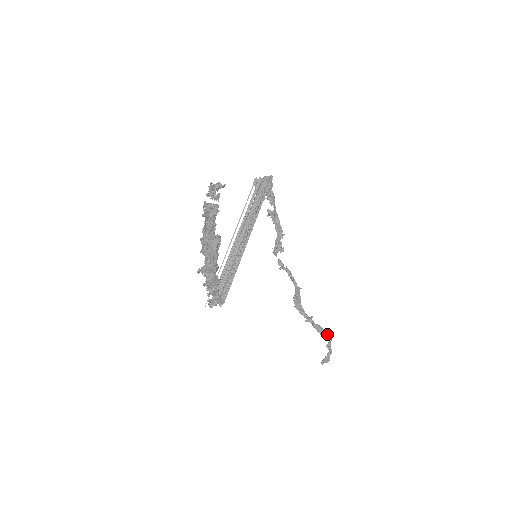
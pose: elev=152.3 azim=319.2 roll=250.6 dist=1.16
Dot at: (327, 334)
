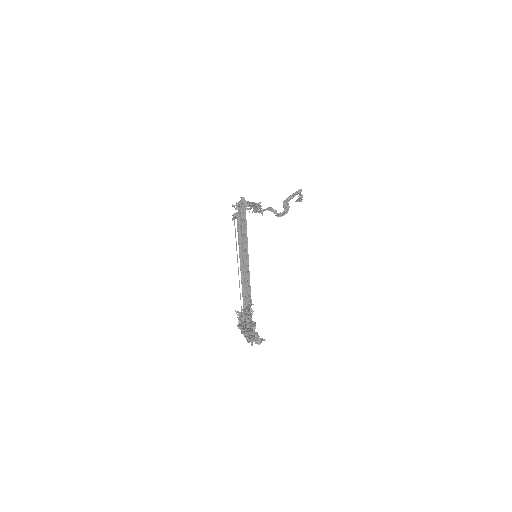
Dot at: (298, 193)
